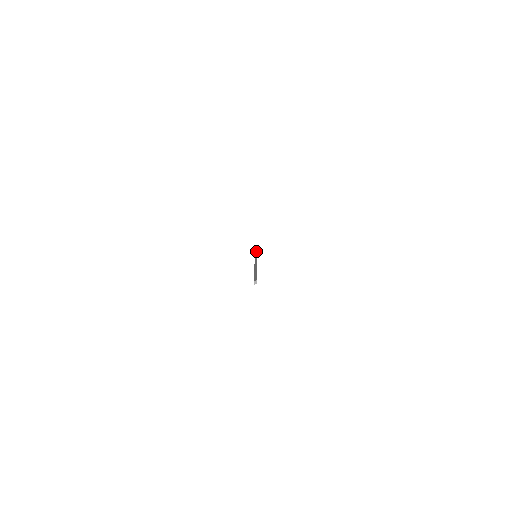
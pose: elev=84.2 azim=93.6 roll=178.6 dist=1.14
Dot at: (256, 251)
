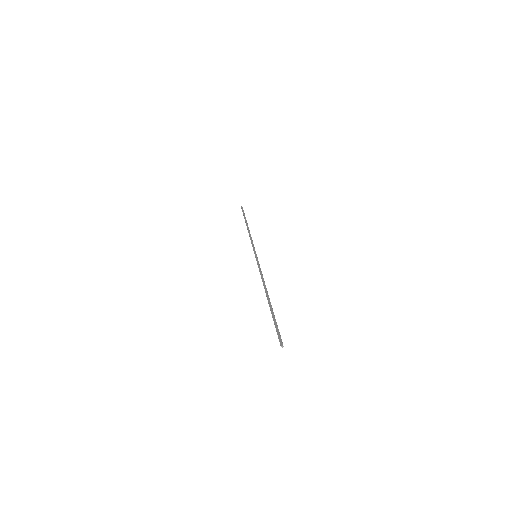
Dot at: (252, 240)
